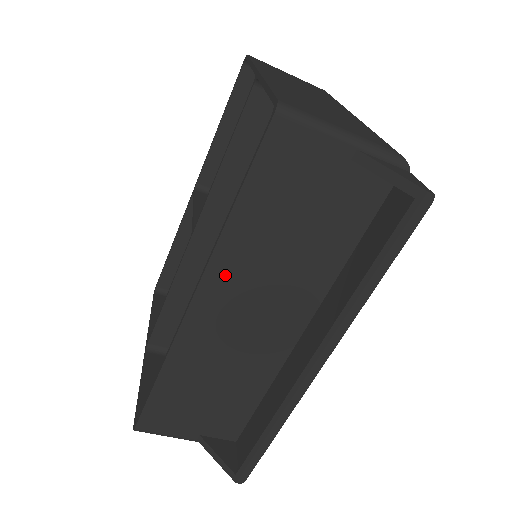
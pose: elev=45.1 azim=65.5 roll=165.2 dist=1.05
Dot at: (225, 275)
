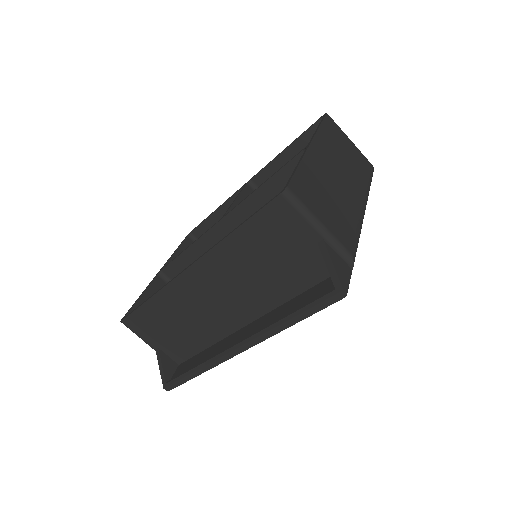
Dot at: (213, 265)
